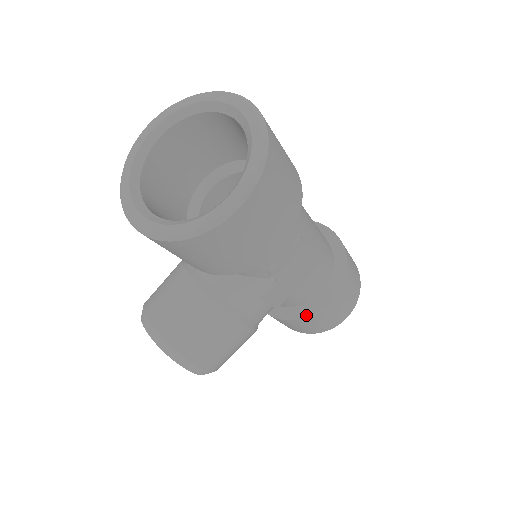
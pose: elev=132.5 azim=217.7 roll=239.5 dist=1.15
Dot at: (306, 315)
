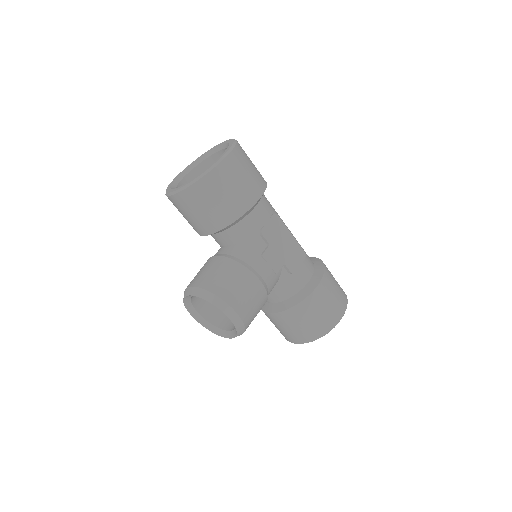
Dot at: (305, 296)
